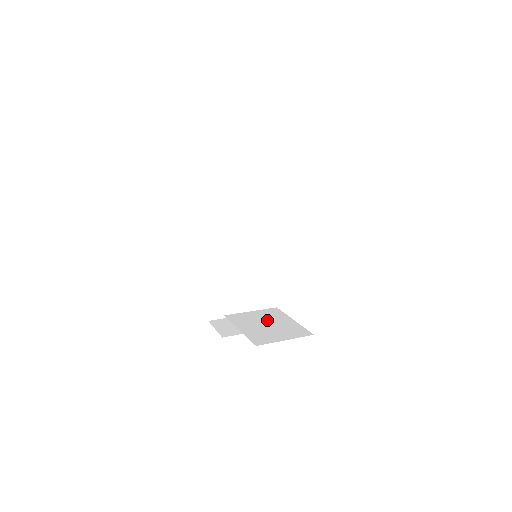
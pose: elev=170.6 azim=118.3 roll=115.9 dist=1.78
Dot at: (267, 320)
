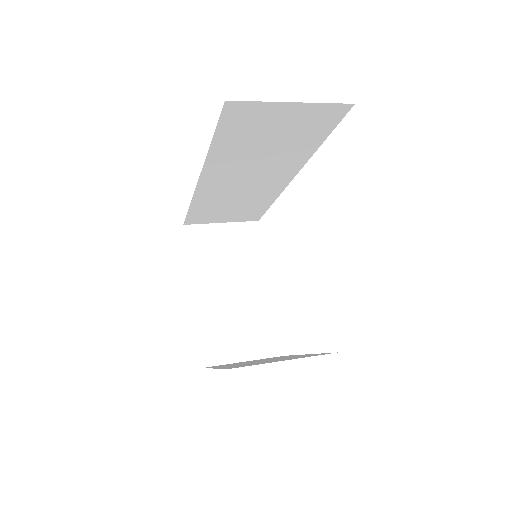
Dot at: (244, 301)
